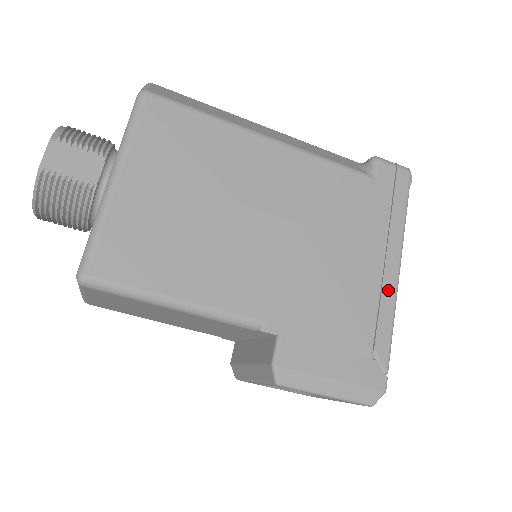
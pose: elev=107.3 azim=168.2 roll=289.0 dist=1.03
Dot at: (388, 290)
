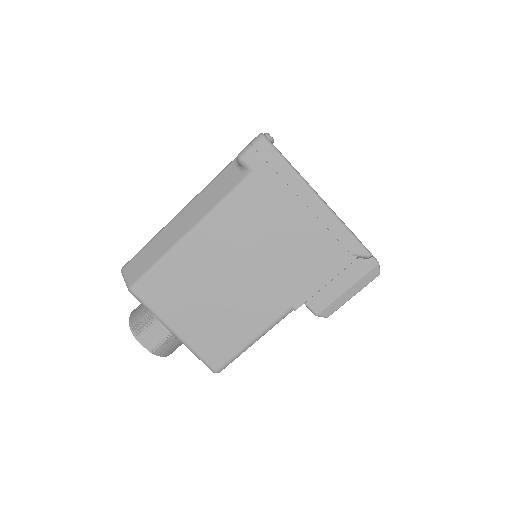
Dot at: (327, 219)
